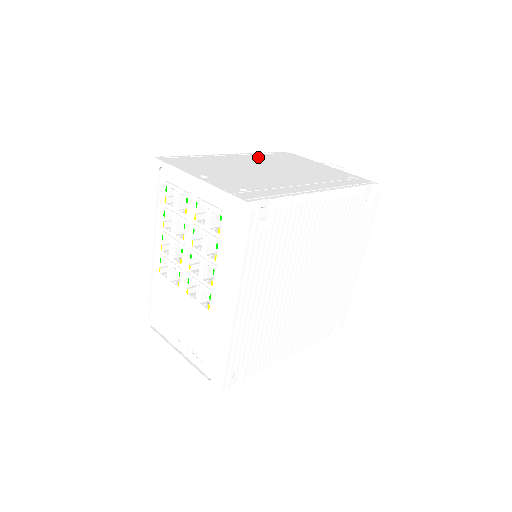
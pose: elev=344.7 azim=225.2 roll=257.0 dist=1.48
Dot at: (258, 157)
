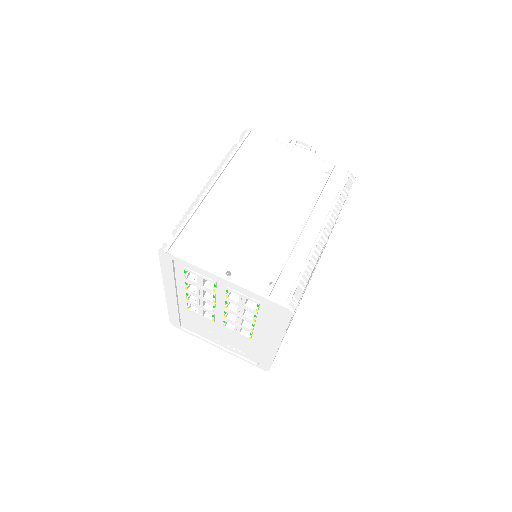
Dot at: (236, 174)
